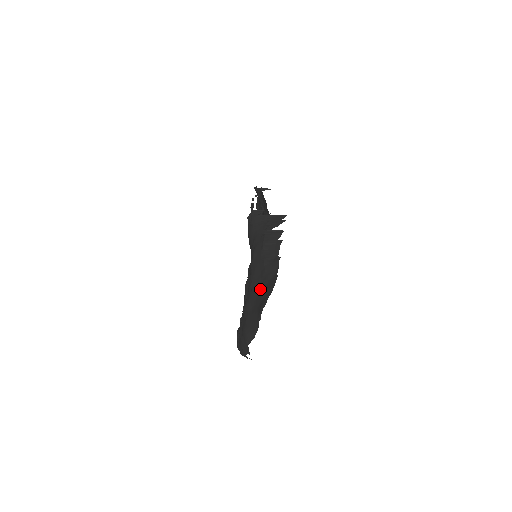
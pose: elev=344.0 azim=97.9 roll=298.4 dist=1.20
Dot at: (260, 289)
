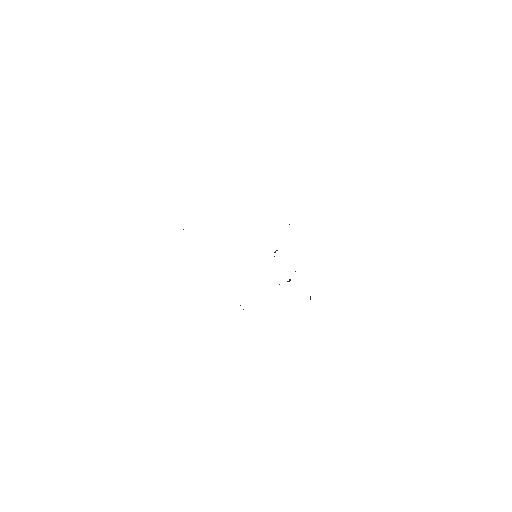
Dot at: occluded
